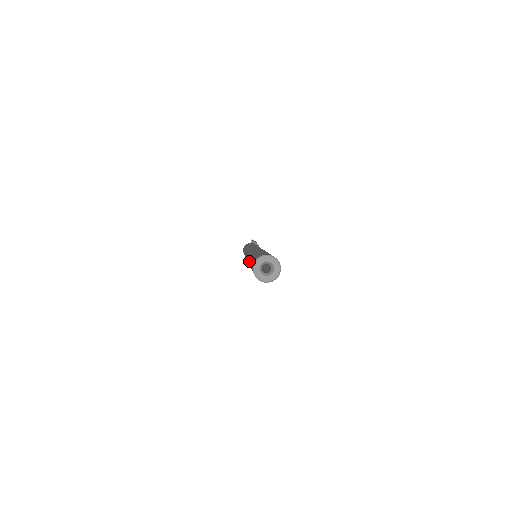
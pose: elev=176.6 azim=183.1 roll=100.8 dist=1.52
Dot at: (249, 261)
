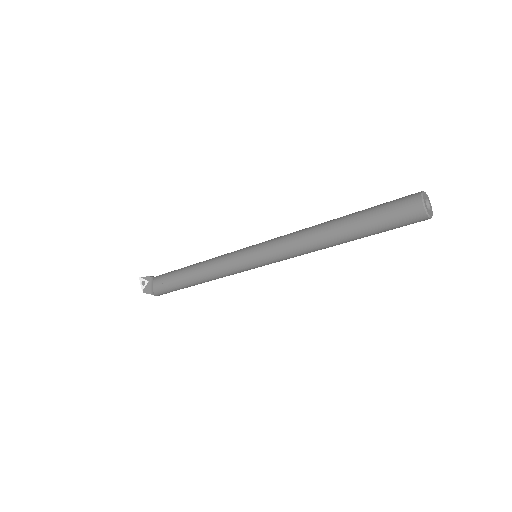
Dot at: (342, 231)
